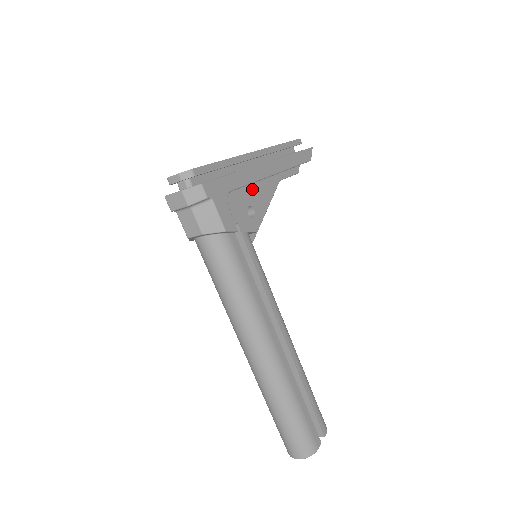
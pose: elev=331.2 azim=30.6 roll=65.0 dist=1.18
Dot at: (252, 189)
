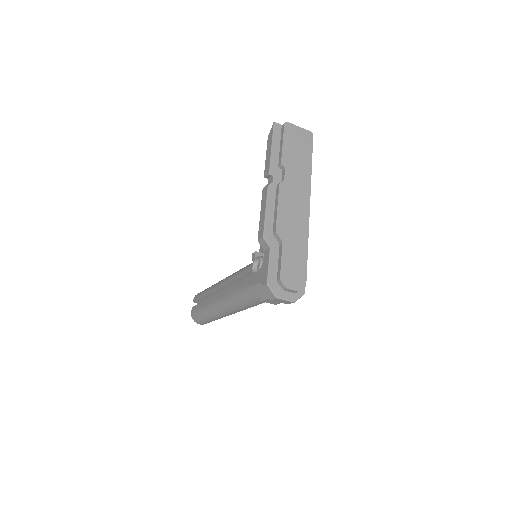
Dot at: occluded
